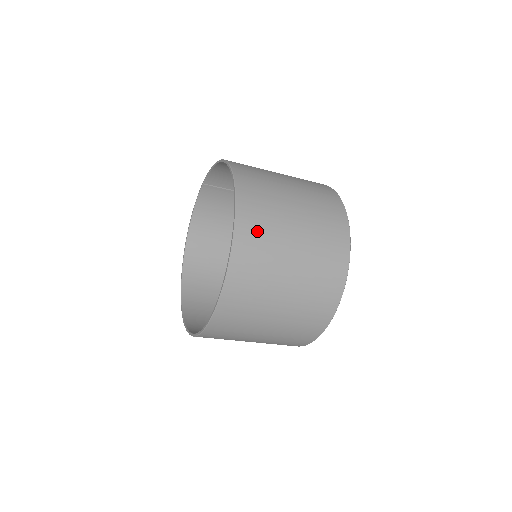
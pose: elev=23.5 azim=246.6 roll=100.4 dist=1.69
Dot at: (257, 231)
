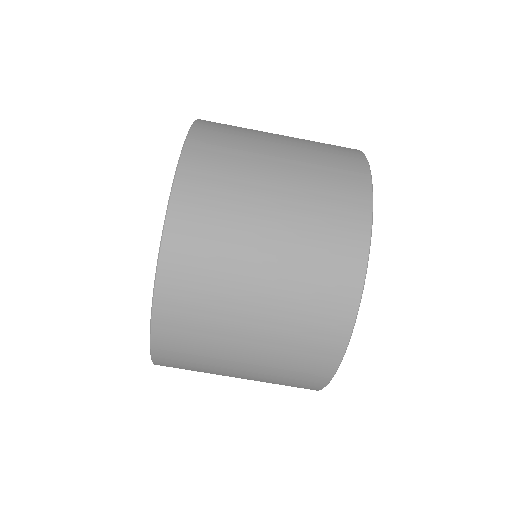
Dot at: occluded
